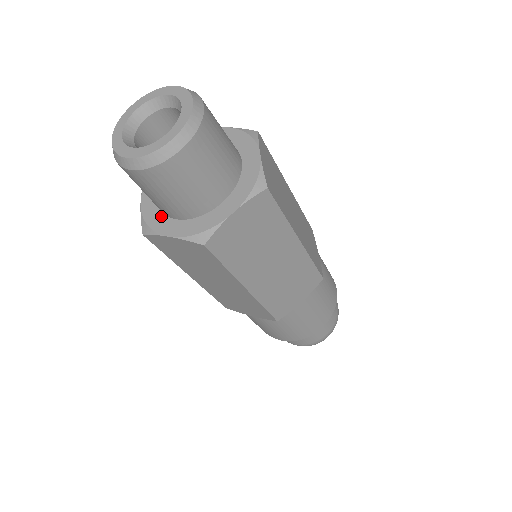
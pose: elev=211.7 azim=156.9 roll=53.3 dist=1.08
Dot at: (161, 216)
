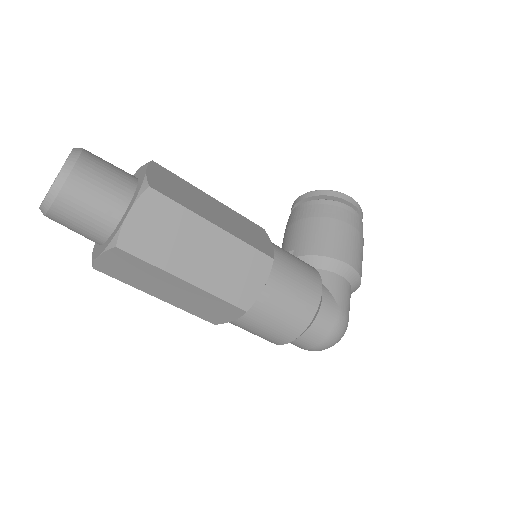
Dot at: occluded
